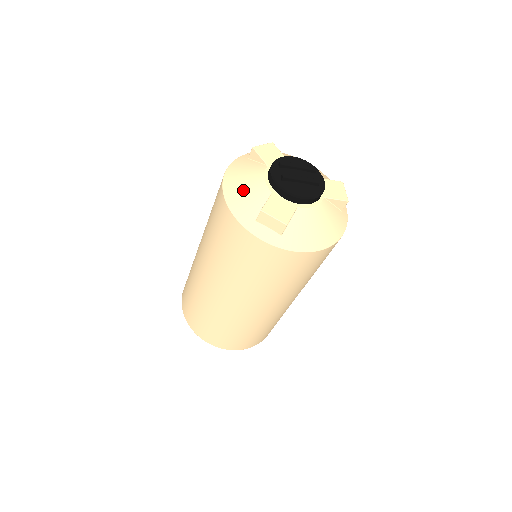
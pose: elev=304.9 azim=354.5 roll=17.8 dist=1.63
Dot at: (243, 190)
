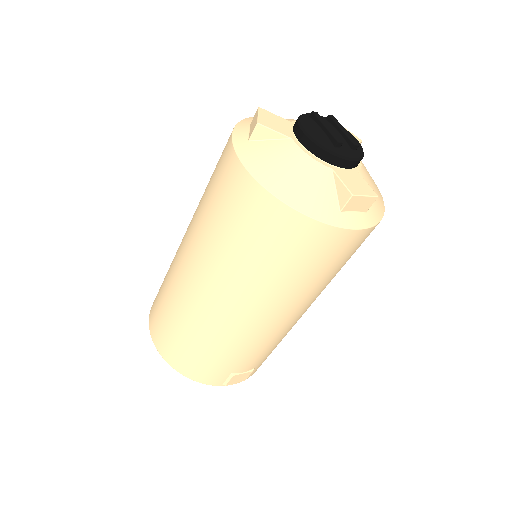
Dot at: occluded
